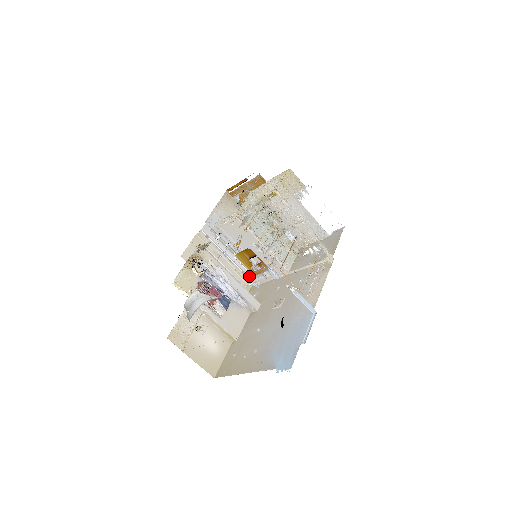
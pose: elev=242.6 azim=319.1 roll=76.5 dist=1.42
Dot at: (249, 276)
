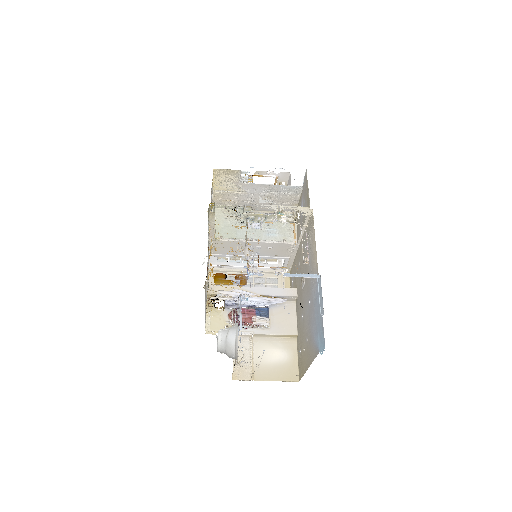
Dot at: occluded
